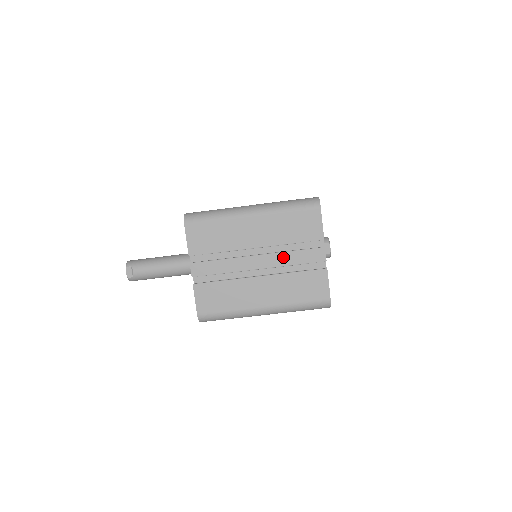
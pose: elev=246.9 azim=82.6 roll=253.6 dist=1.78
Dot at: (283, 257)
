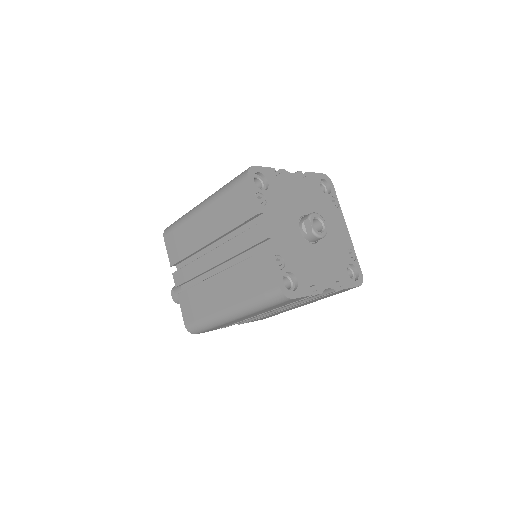
Dot at: (230, 246)
